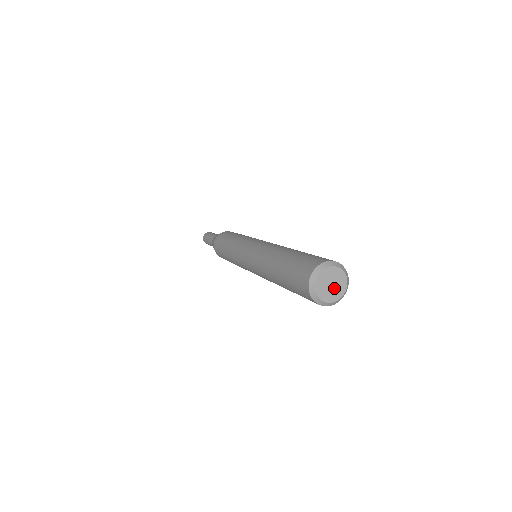
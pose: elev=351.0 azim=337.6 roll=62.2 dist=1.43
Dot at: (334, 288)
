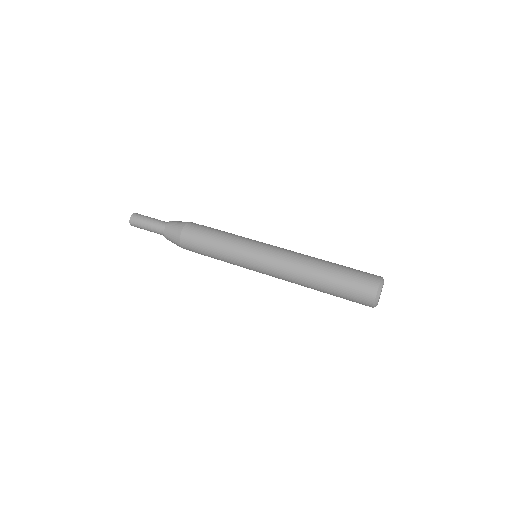
Dot at: (380, 294)
